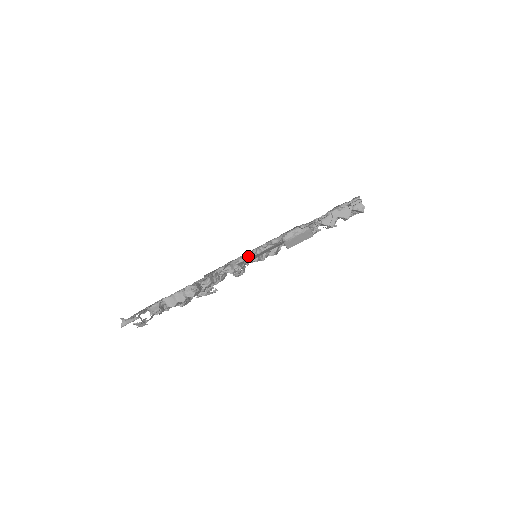
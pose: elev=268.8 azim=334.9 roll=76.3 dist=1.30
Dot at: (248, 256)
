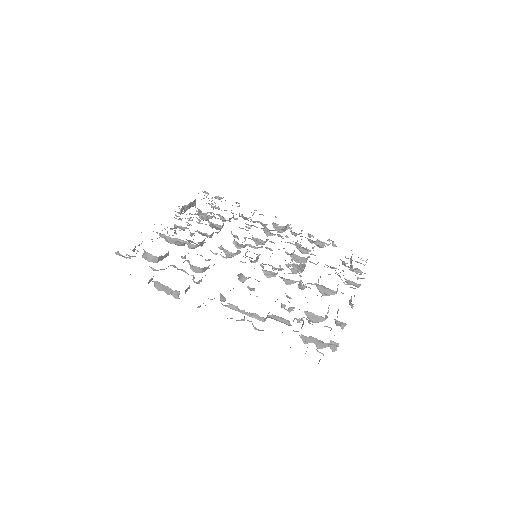
Dot at: (232, 318)
